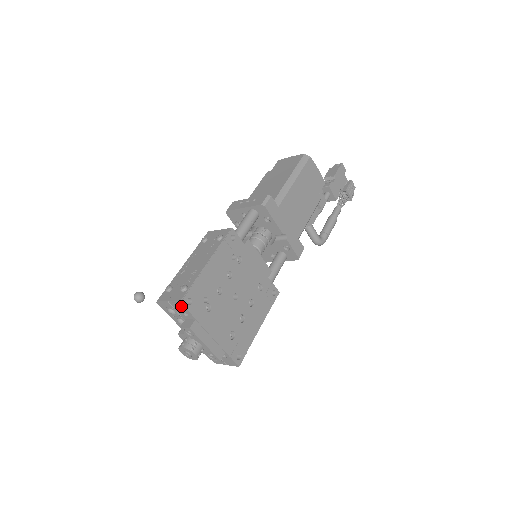
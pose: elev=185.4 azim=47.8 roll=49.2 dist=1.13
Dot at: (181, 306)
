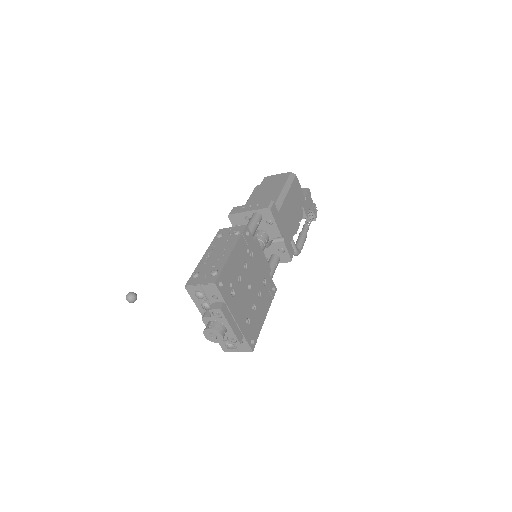
Dot at: (214, 288)
